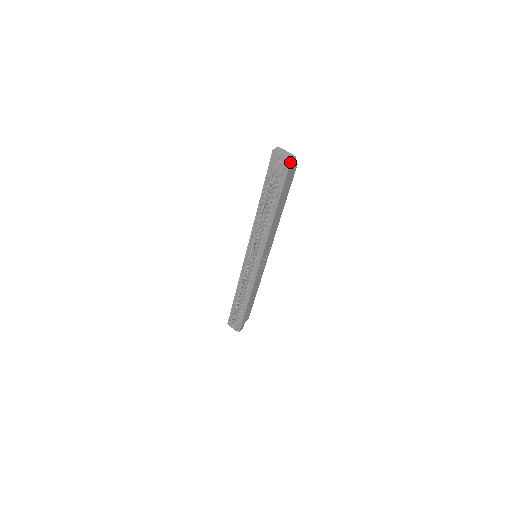
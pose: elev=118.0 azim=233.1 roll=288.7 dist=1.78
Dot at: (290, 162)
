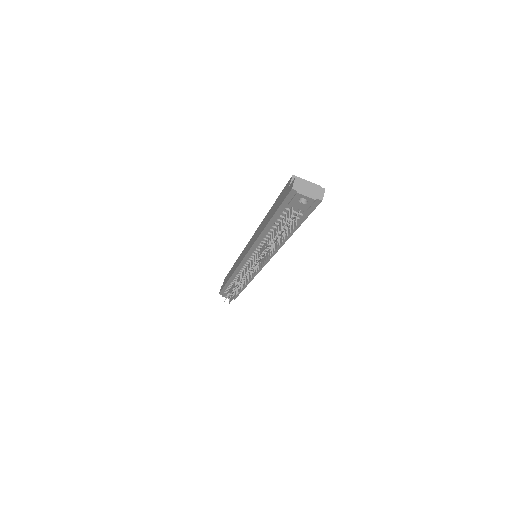
Dot at: (320, 202)
